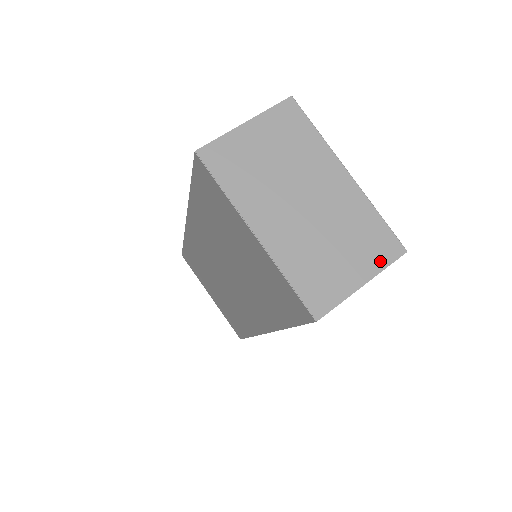
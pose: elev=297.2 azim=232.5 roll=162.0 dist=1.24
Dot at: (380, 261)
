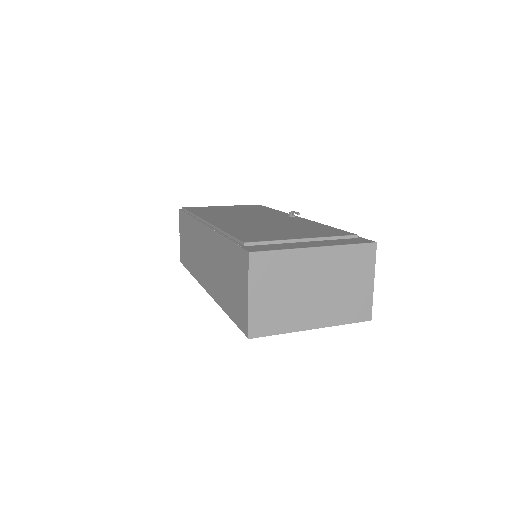
Dot at: (370, 264)
